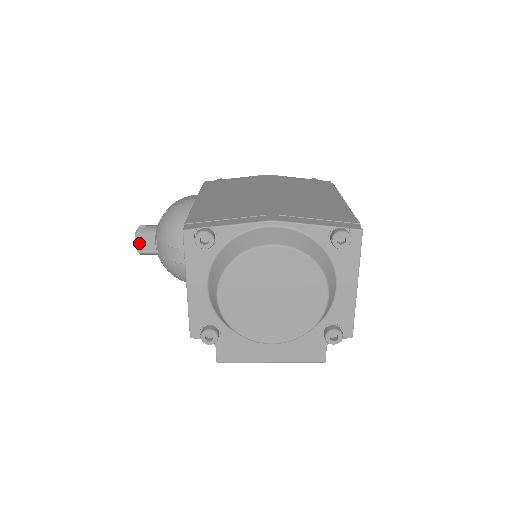
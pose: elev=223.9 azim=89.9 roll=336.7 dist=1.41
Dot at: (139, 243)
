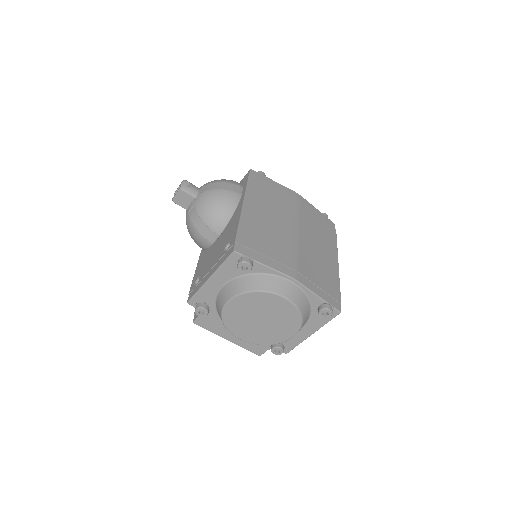
Dot at: (178, 196)
